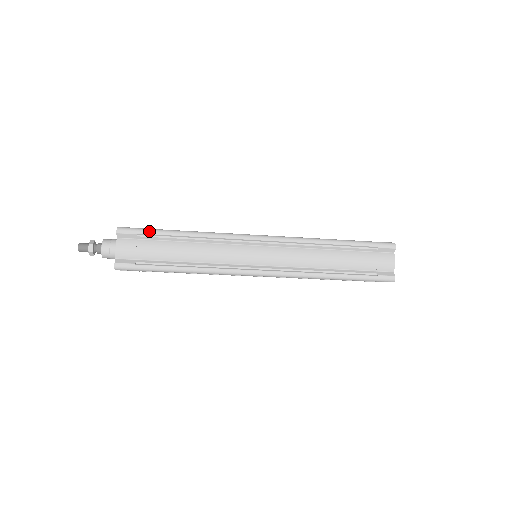
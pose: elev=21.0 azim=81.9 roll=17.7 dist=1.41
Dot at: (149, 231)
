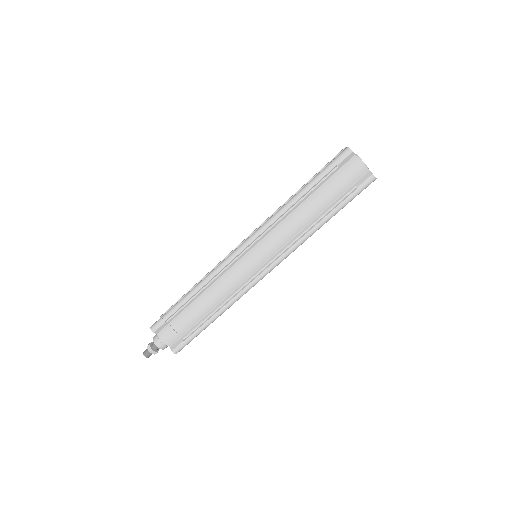
Dot at: (178, 300)
